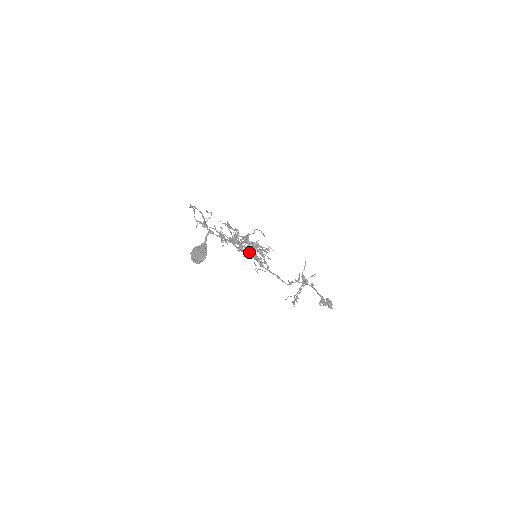
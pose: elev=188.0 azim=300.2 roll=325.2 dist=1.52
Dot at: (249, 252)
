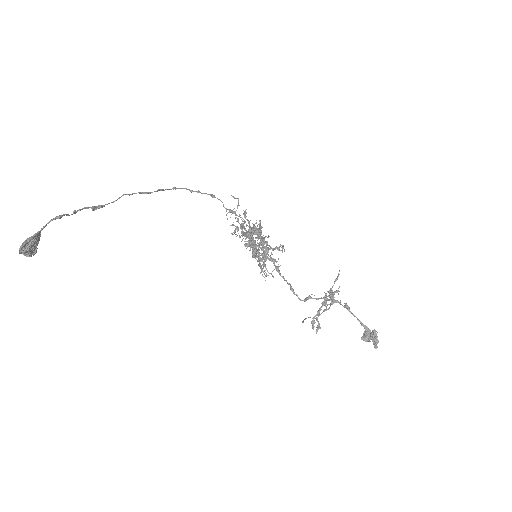
Dot at: (252, 250)
